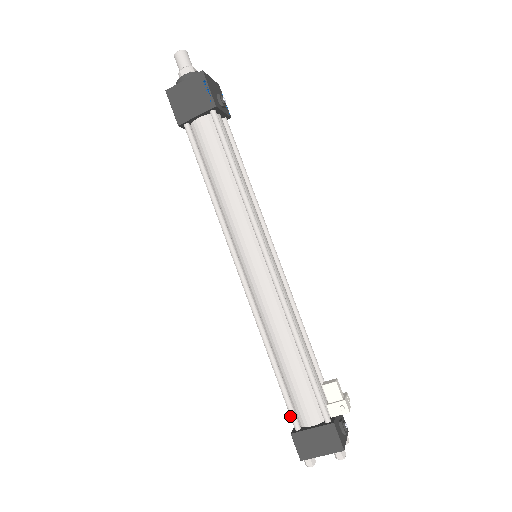
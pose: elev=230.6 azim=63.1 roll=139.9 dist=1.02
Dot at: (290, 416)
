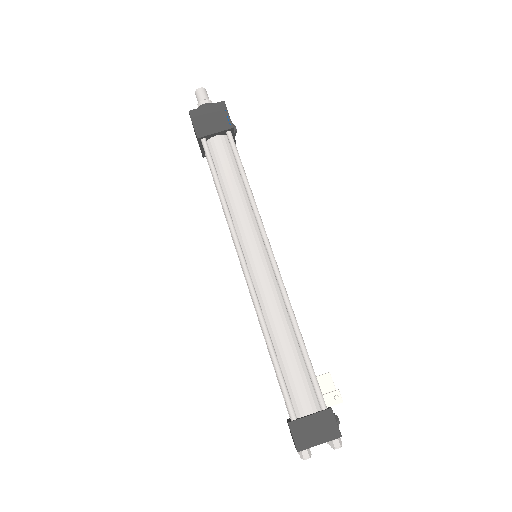
Dot at: (287, 405)
